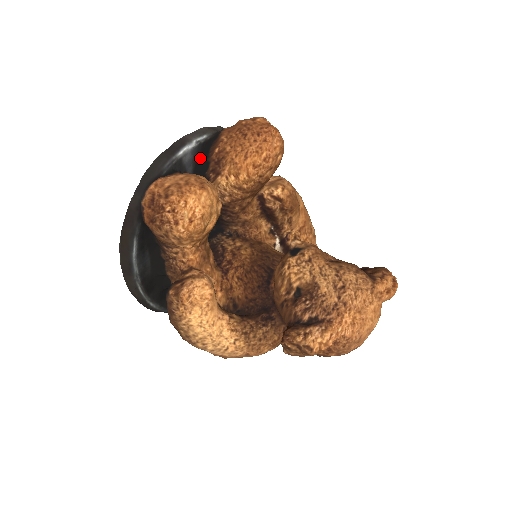
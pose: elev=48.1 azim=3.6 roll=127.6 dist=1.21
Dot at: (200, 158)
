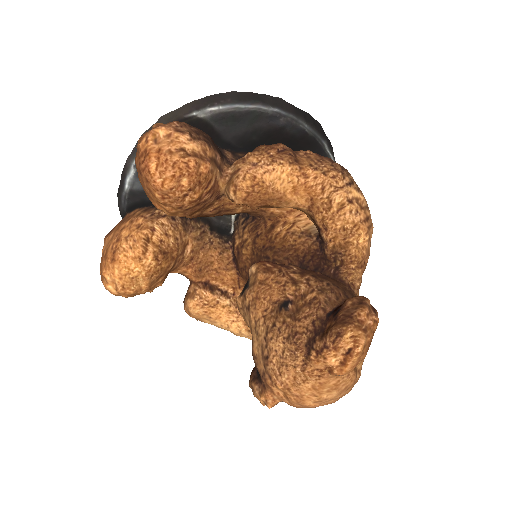
Dot at: occluded
